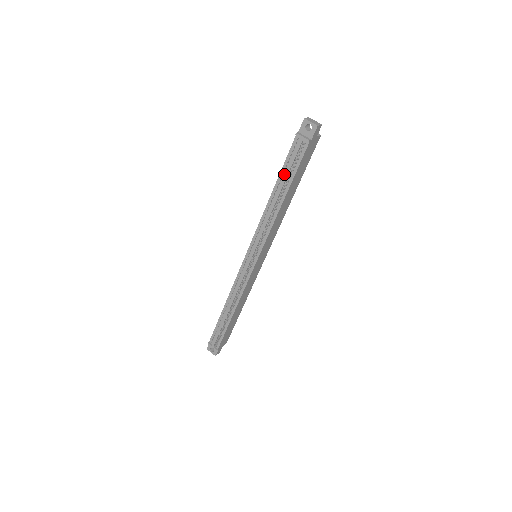
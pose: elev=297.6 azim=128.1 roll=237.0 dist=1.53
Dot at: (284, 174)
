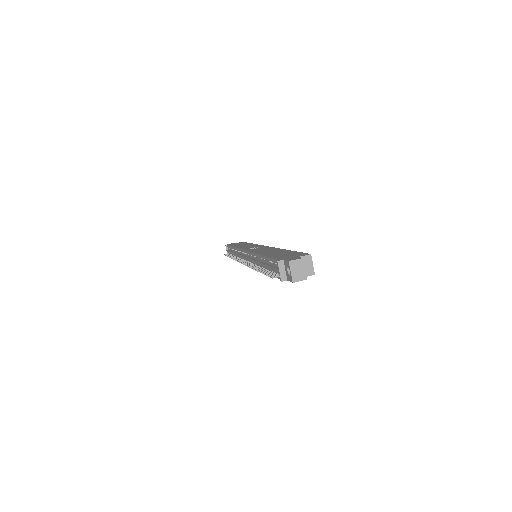
Dot at: (268, 262)
